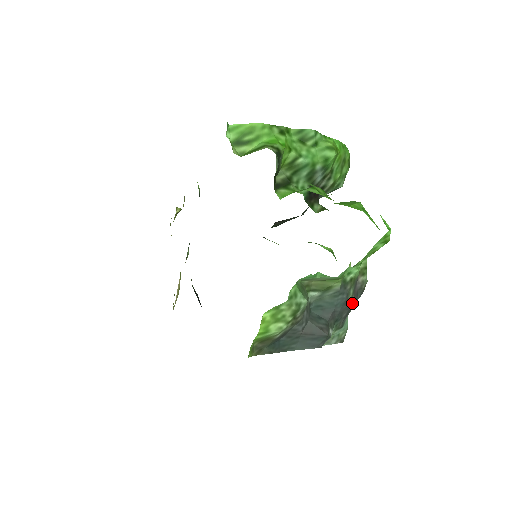
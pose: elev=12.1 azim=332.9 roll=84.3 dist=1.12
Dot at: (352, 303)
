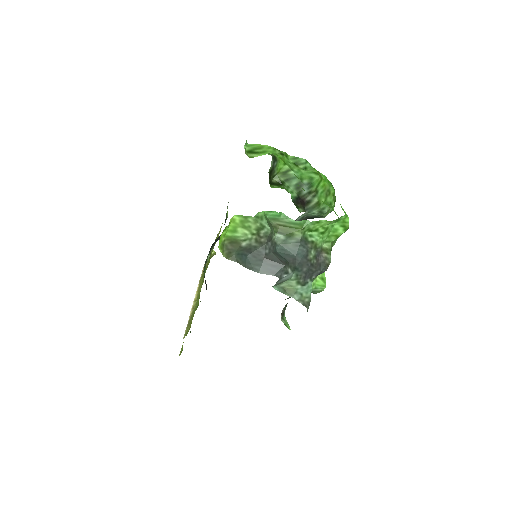
Dot at: (313, 266)
